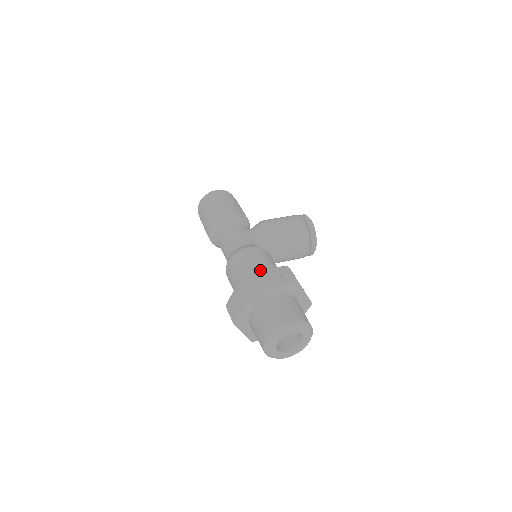
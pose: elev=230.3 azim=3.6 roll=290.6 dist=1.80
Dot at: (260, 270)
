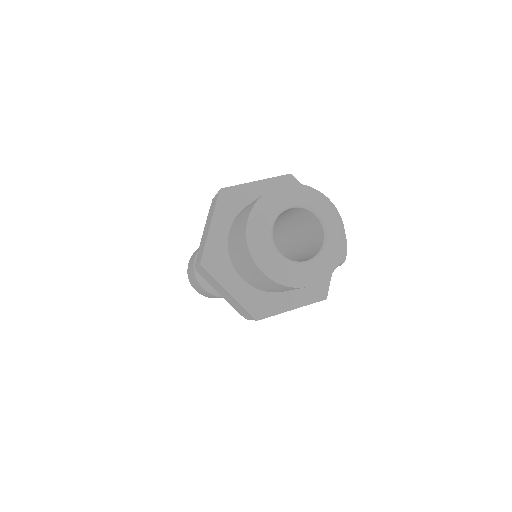
Dot at: occluded
